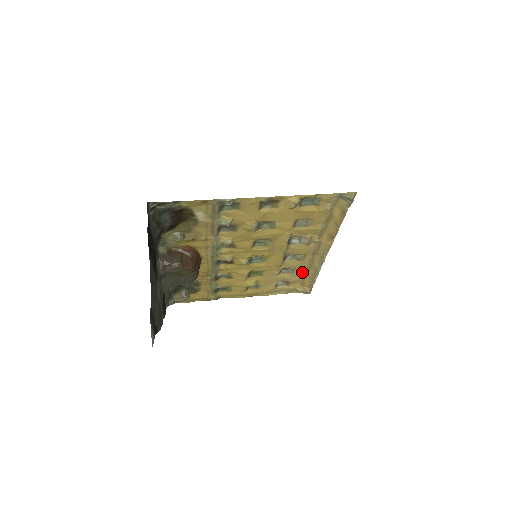
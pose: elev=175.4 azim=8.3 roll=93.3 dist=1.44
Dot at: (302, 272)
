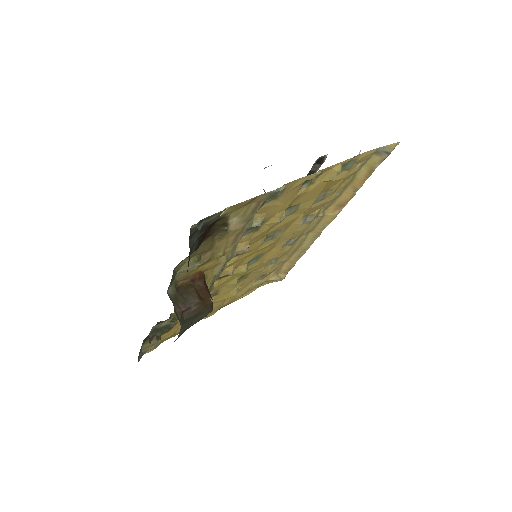
Dot at: (284, 258)
